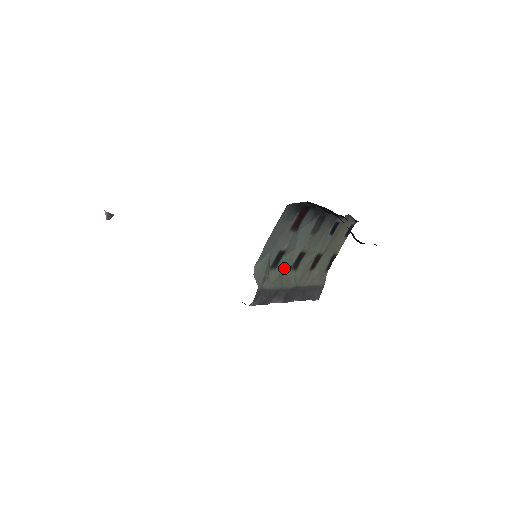
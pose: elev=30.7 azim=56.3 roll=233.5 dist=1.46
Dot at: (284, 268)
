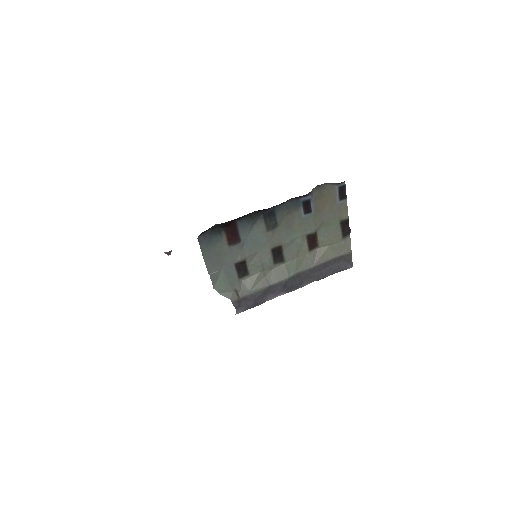
Dot at: (262, 269)
